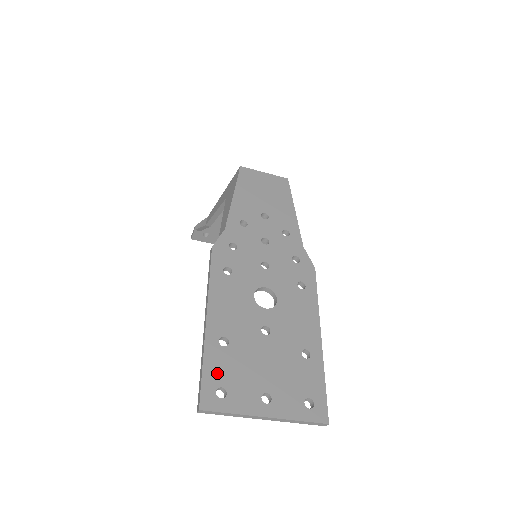
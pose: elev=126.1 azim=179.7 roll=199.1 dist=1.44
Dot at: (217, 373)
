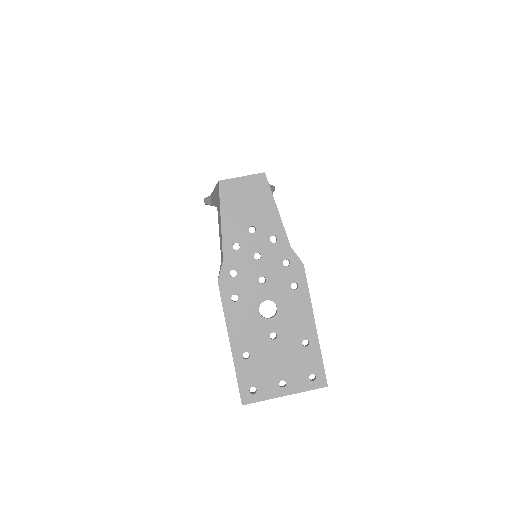
Dot at: (247, 379)
